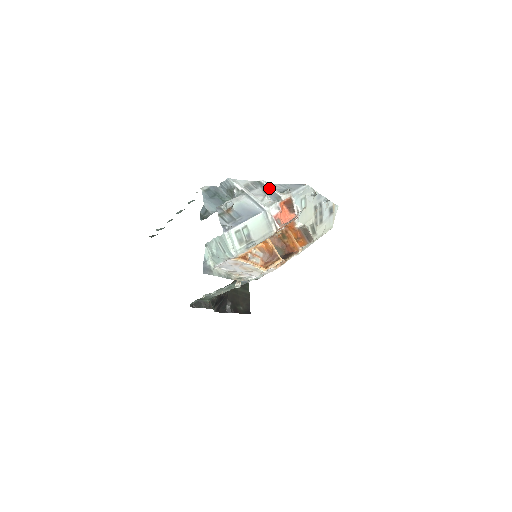
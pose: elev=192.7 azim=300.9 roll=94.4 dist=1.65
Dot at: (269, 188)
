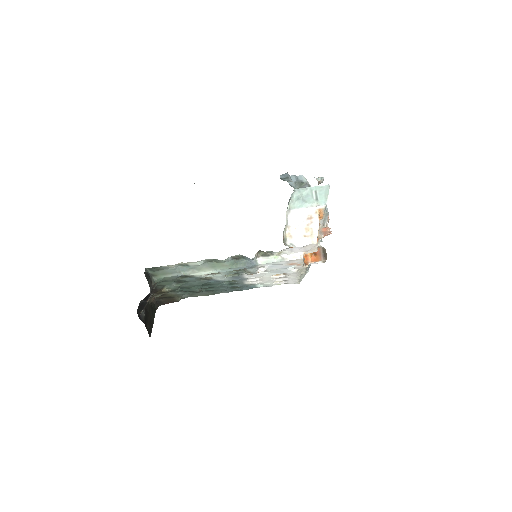
Dot at: occluded
